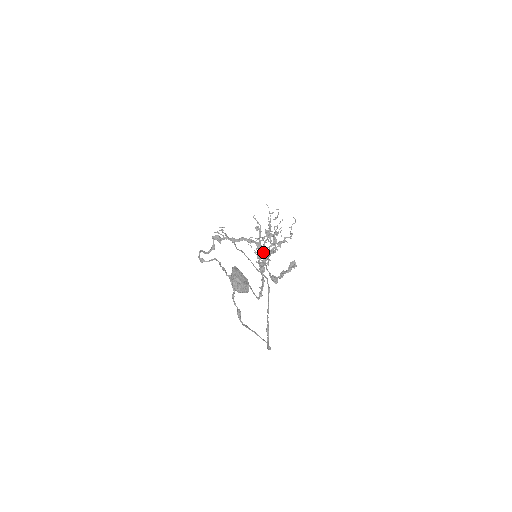
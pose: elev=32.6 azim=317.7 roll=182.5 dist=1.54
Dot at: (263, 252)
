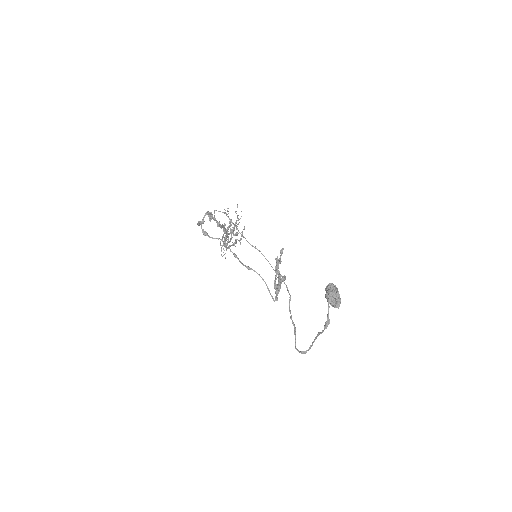
Dot at: (225, 245)
